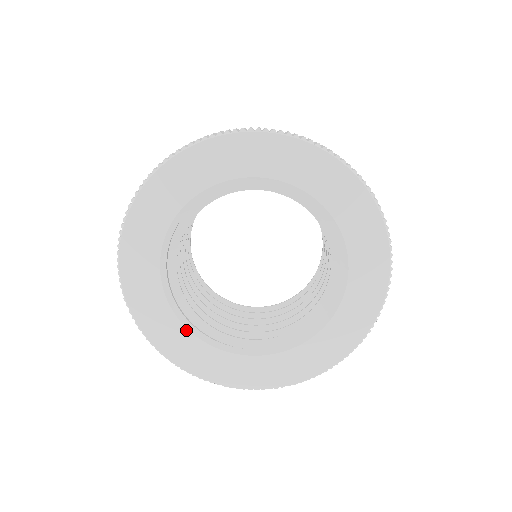
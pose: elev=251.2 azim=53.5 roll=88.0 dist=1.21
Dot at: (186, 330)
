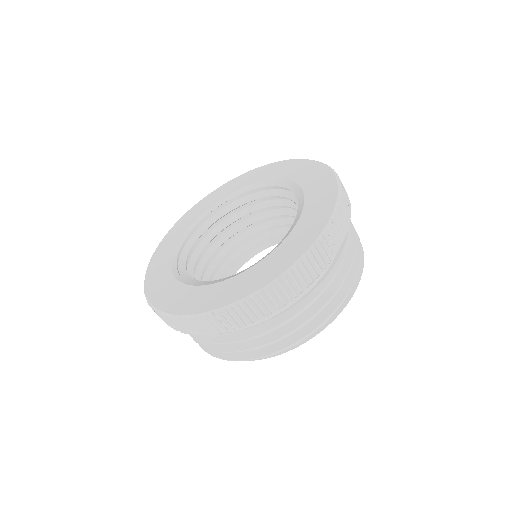
Dot at: (173, 277)
